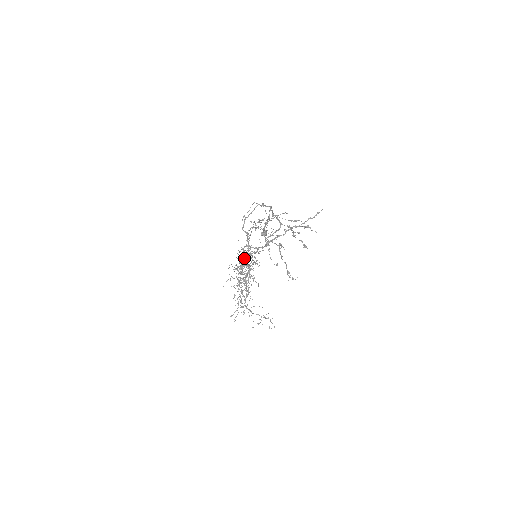
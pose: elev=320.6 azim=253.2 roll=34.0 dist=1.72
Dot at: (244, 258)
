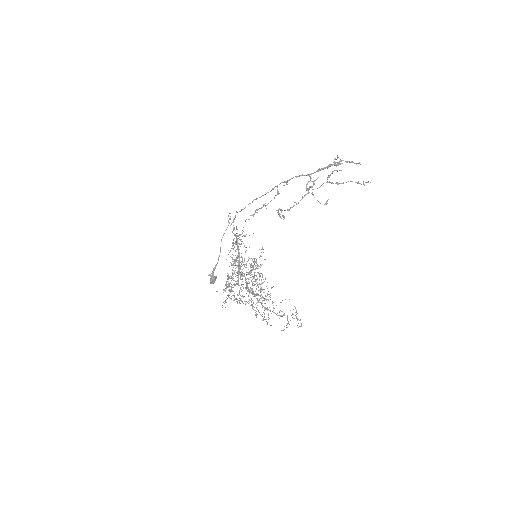
Dot at: occluded
